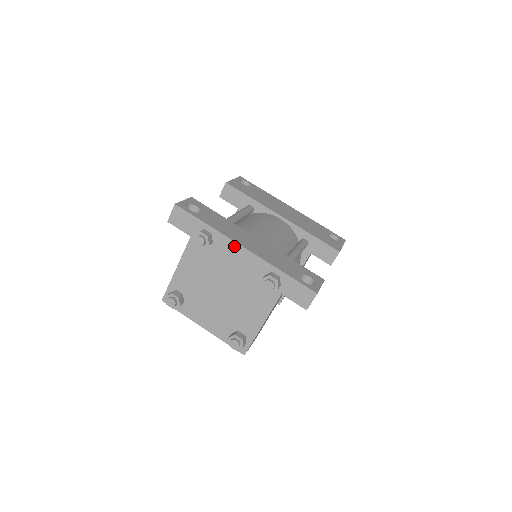
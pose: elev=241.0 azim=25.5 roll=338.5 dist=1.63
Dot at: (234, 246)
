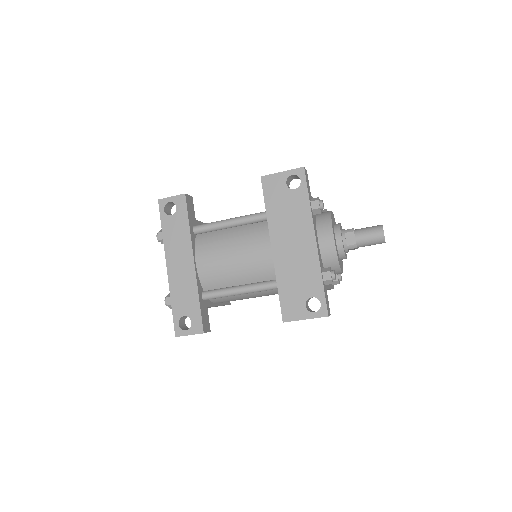
Dot at: (167, 259)
